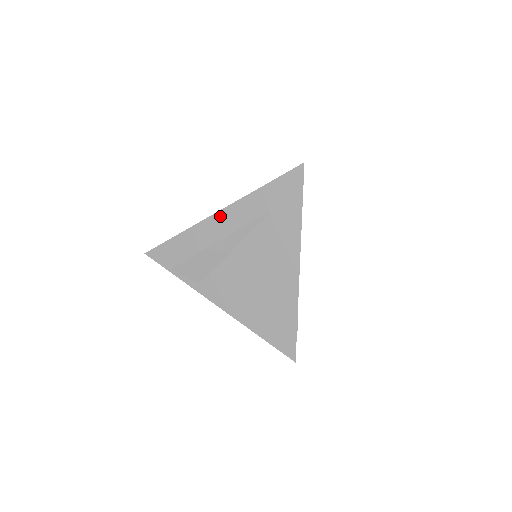
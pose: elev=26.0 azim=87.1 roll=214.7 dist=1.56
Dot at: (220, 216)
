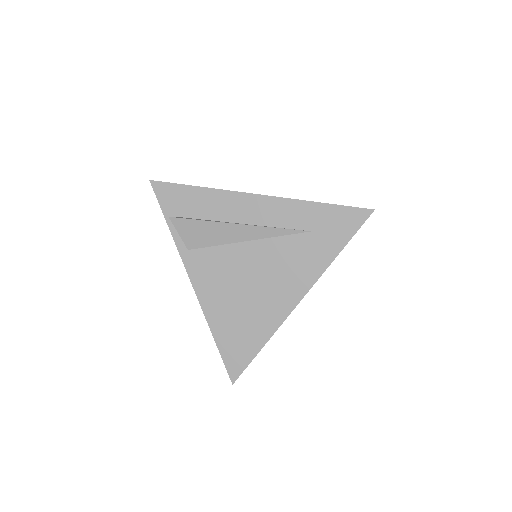
Dot at: (256, 200)
